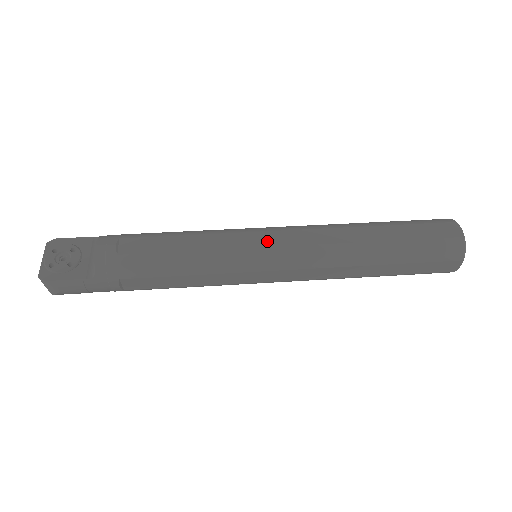
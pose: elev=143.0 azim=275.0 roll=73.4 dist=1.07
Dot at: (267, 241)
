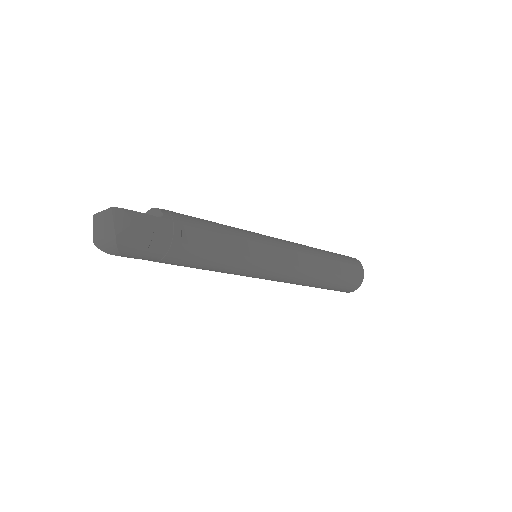
Dot at: occluded
